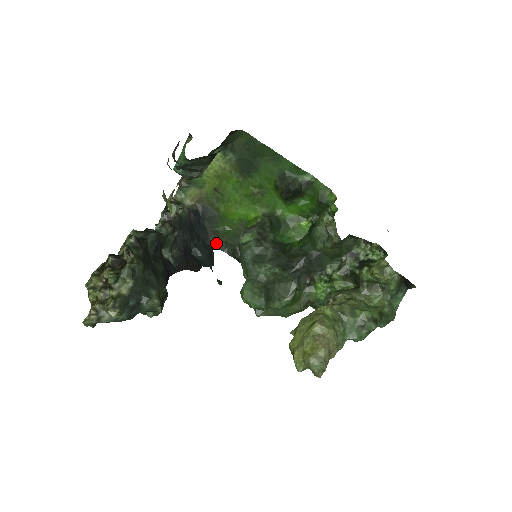
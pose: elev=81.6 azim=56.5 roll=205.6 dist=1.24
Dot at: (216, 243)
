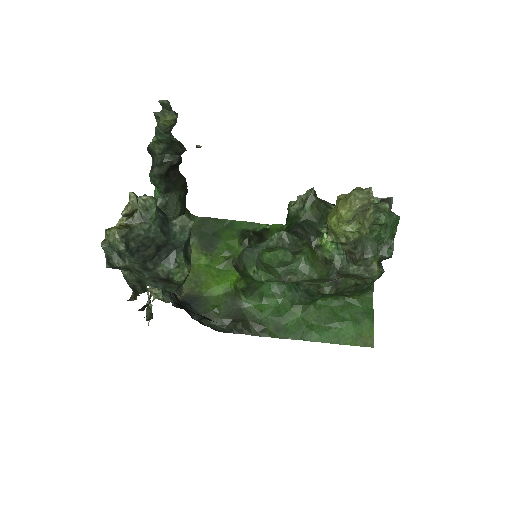
Dot at: (212, 326)
